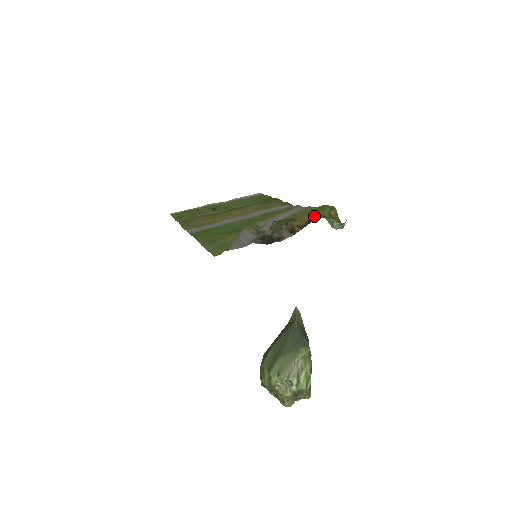
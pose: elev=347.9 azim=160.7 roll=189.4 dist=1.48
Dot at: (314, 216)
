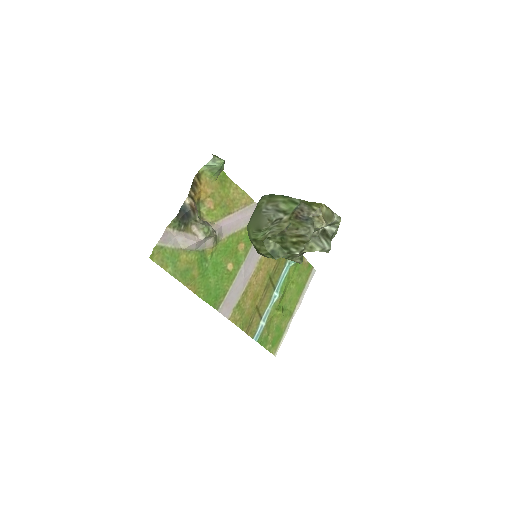
Dot at: (206, 183)
